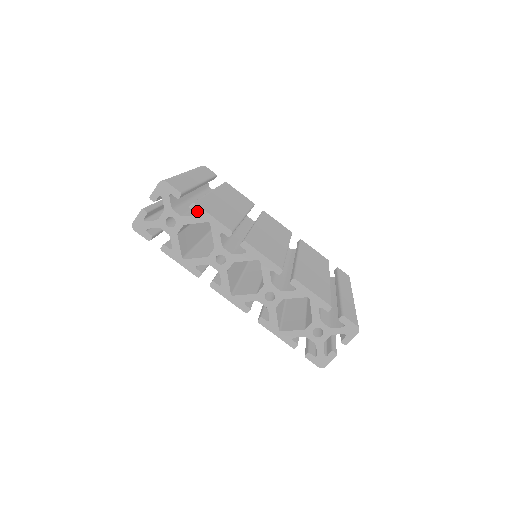
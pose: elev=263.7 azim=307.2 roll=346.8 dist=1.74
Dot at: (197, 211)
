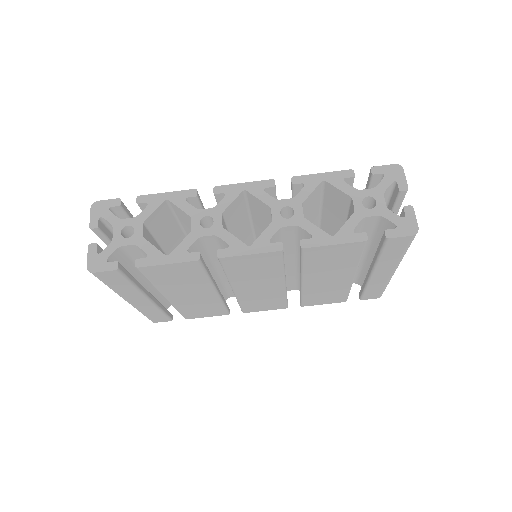
Dot at: (147, 200)
